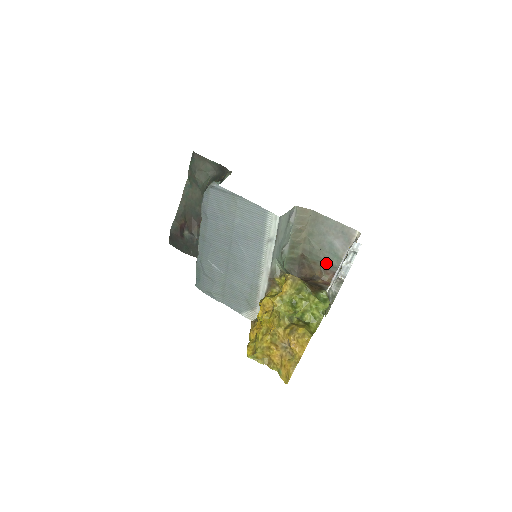
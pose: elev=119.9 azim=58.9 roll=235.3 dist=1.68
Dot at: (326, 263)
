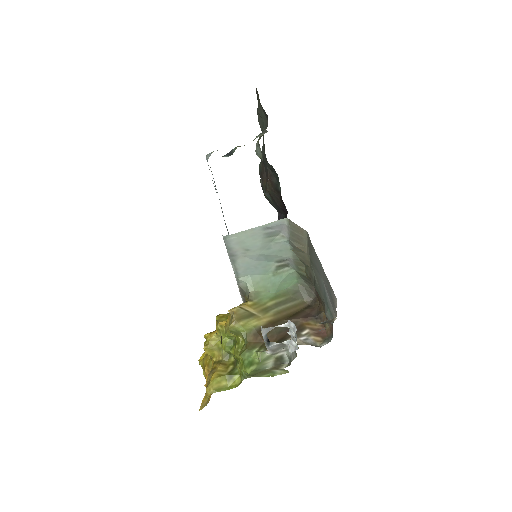
Dot at: occluded
